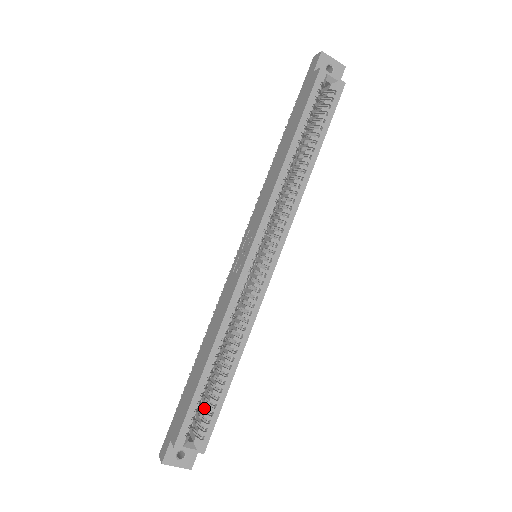
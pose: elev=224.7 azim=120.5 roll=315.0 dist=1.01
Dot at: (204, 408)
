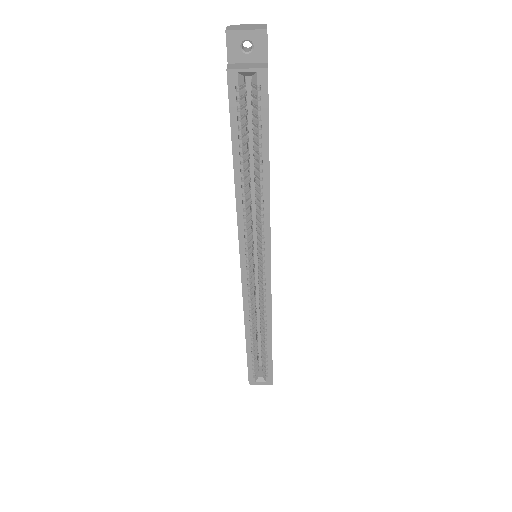
Dot at: (262, 358)
